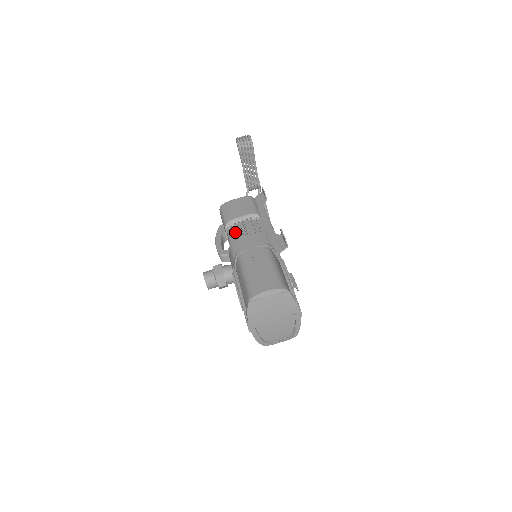
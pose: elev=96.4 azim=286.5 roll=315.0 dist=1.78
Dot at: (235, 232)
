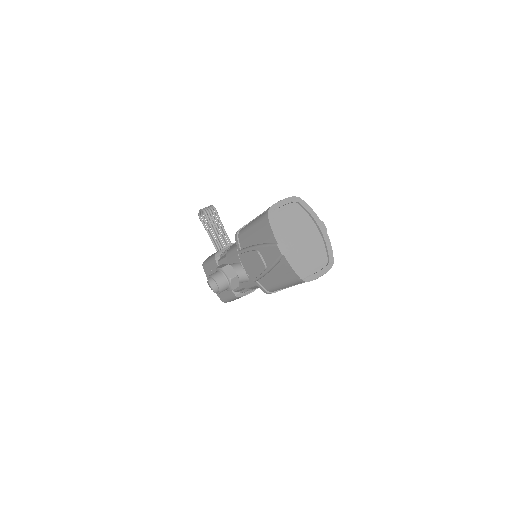
Dot at: occluded
